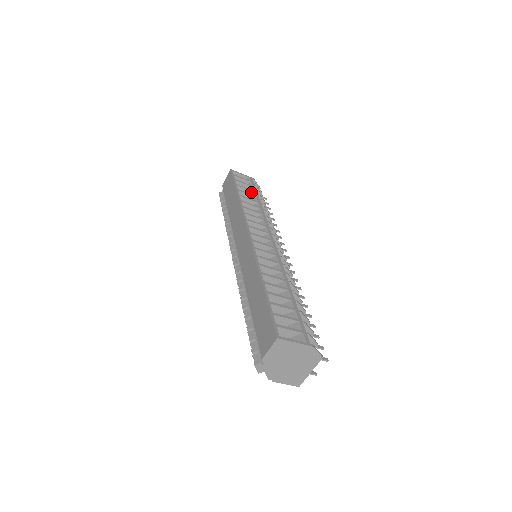
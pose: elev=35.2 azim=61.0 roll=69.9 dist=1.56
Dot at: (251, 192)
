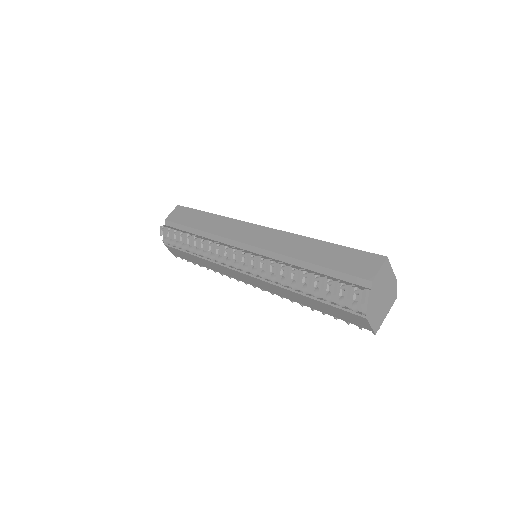
Dot at: occluded
